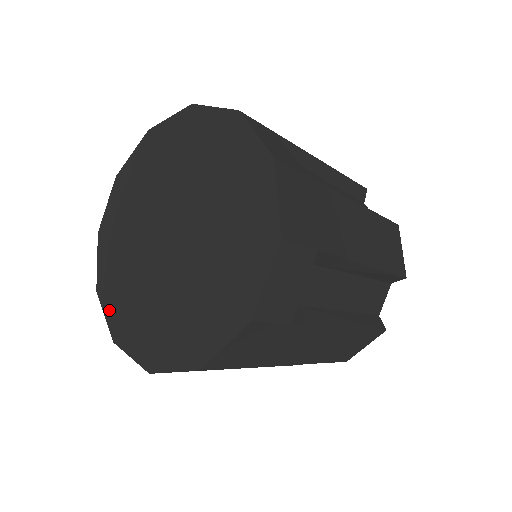
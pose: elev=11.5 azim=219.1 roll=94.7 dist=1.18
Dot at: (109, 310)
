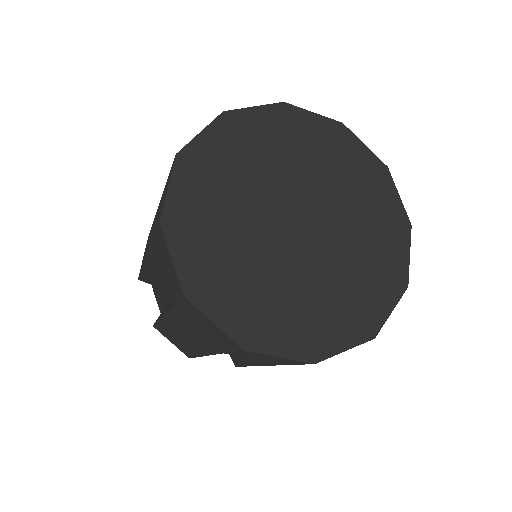
Dot at: (183, 256)
